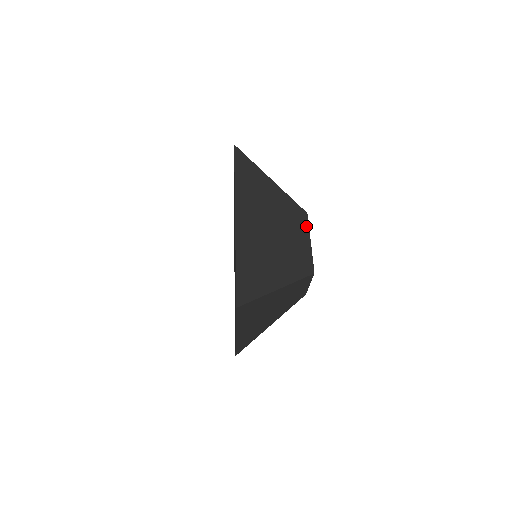
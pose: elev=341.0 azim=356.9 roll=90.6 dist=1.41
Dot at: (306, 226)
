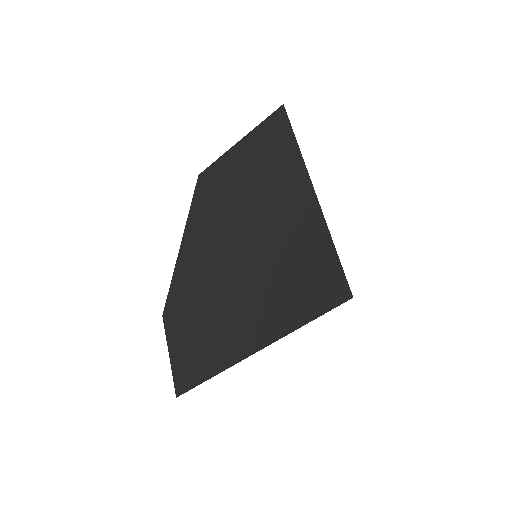
Dot at: occluded
